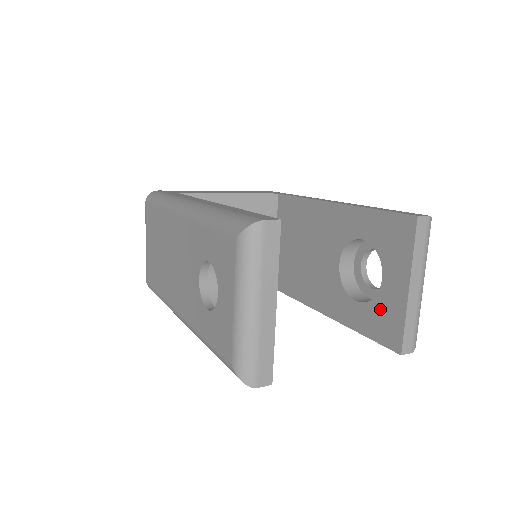
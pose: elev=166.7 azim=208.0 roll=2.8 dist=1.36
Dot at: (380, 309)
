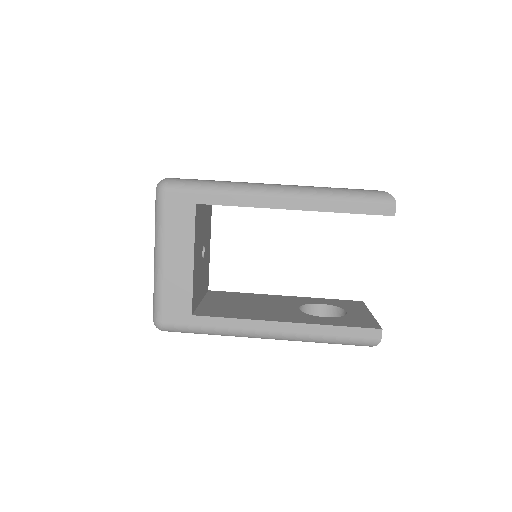
Dot at: occluded
